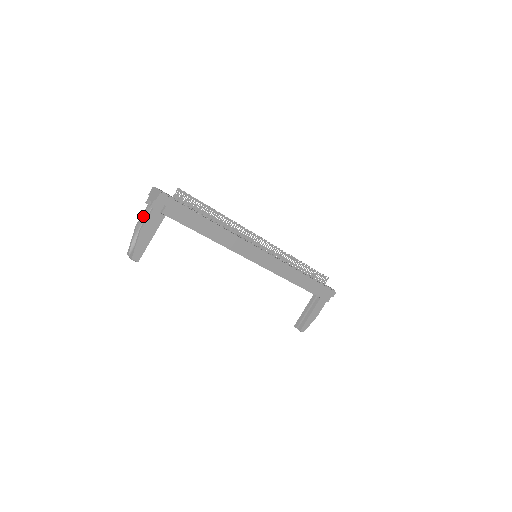
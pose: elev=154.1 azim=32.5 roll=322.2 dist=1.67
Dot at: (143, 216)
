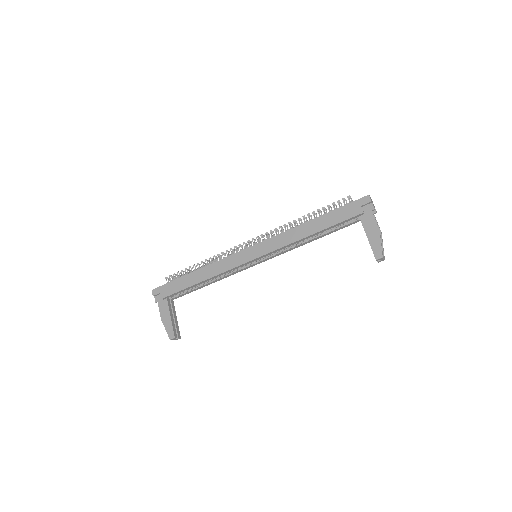
Dot at: occluded
